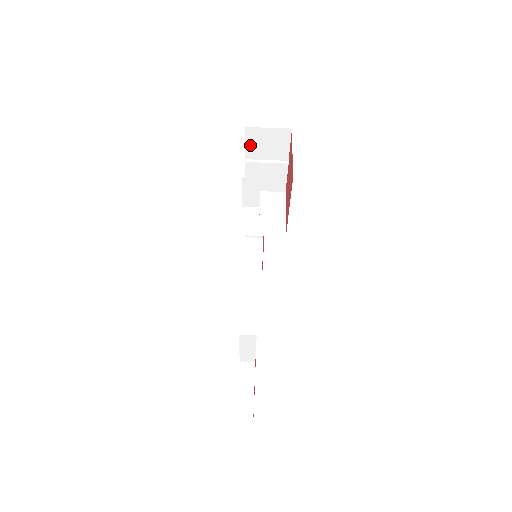
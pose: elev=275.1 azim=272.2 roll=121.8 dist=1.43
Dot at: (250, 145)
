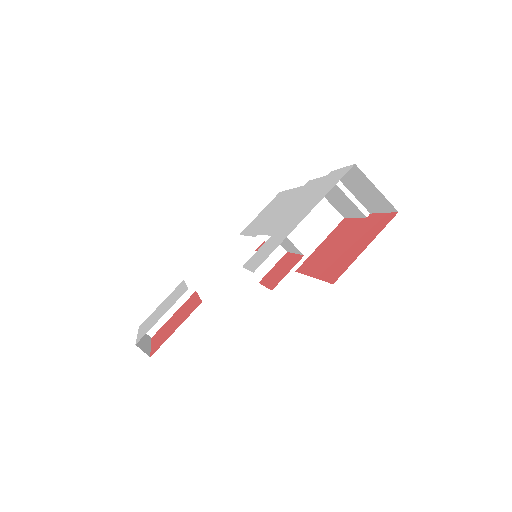
Dot at: (346, 173)
